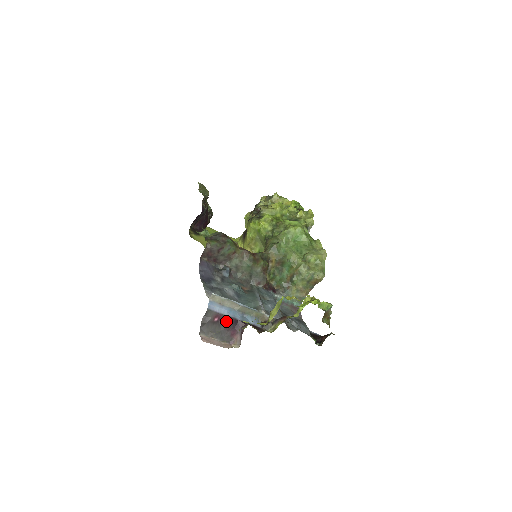
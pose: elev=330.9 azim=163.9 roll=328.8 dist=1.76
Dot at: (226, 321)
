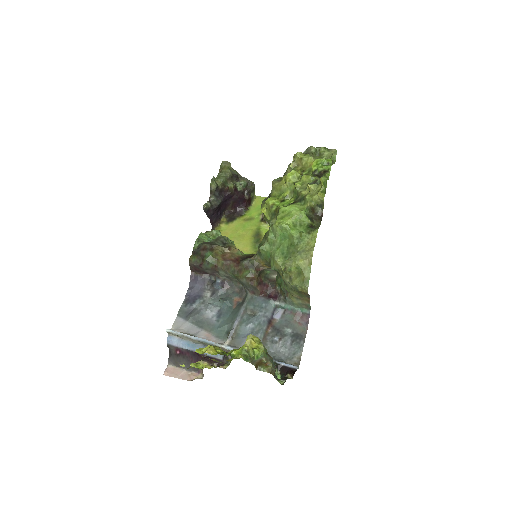
Dot at: (187, 354)
